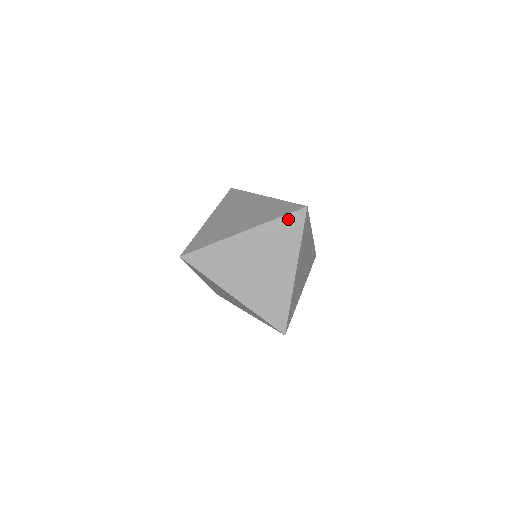
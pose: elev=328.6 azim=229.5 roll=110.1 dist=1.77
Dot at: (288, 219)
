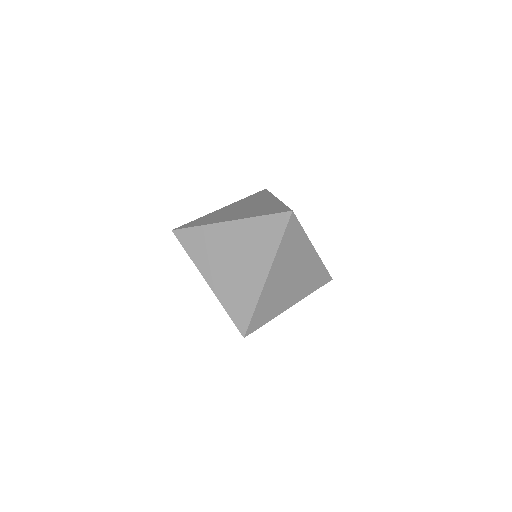
Dot at: occluded
